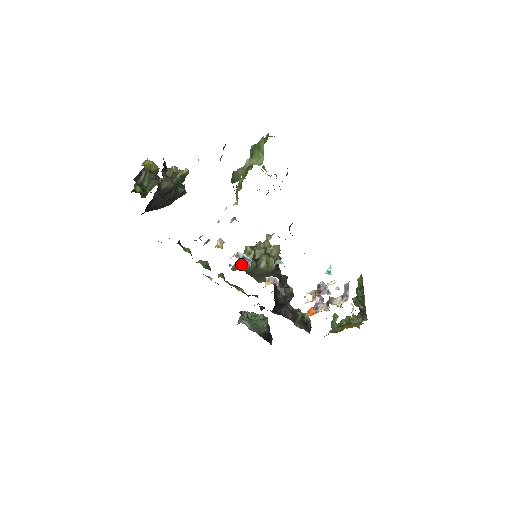
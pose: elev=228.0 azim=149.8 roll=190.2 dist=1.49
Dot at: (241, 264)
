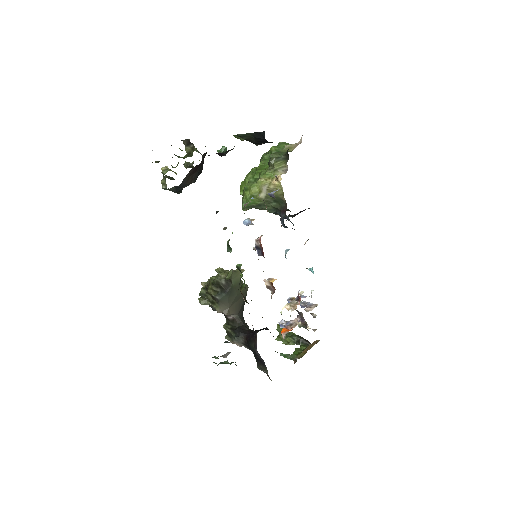
Dot at: (237, 270)
